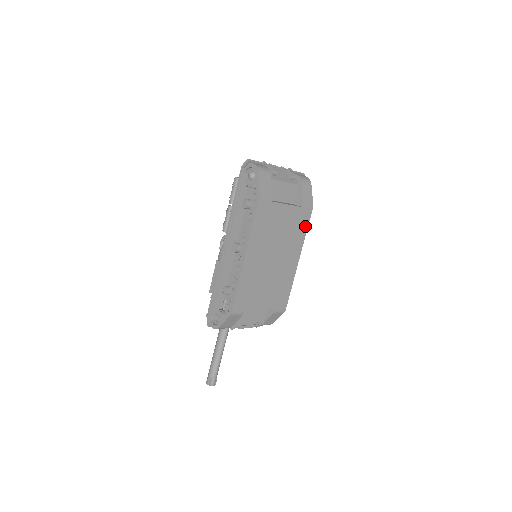
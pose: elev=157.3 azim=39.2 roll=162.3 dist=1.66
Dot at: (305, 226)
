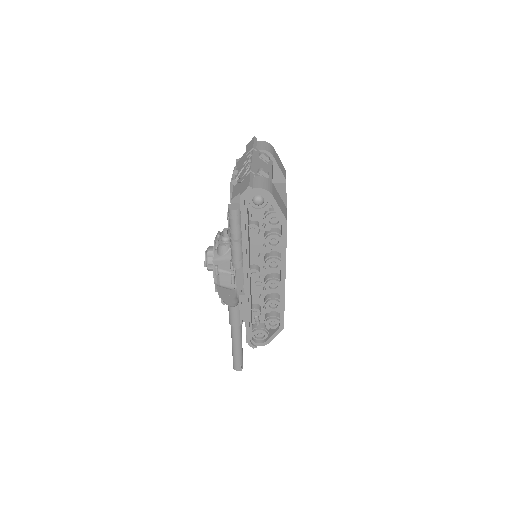
Dot at: occluded
